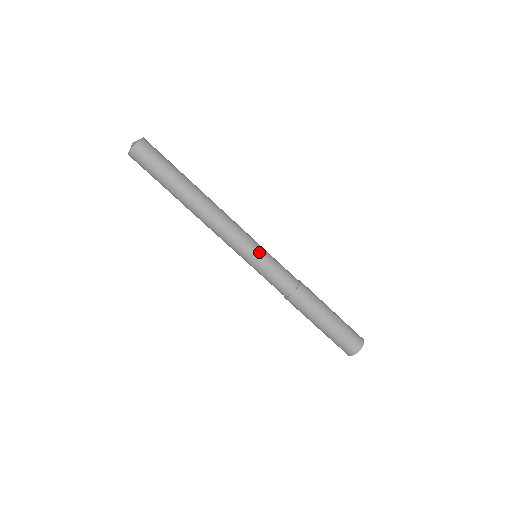
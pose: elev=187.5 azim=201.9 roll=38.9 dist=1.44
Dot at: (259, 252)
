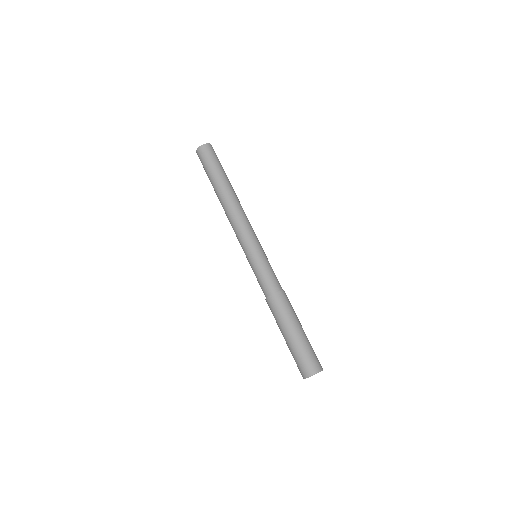
Dot at: (263, 250)
